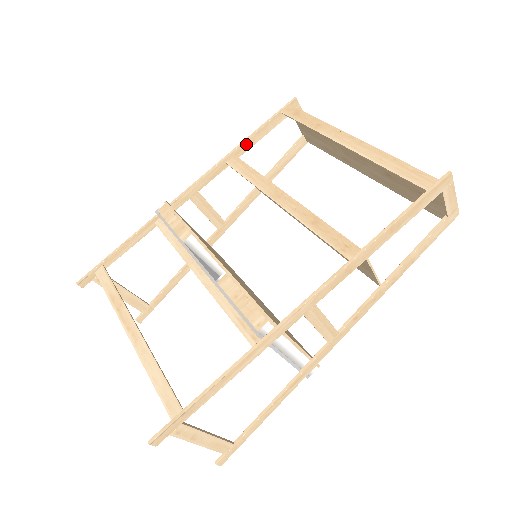
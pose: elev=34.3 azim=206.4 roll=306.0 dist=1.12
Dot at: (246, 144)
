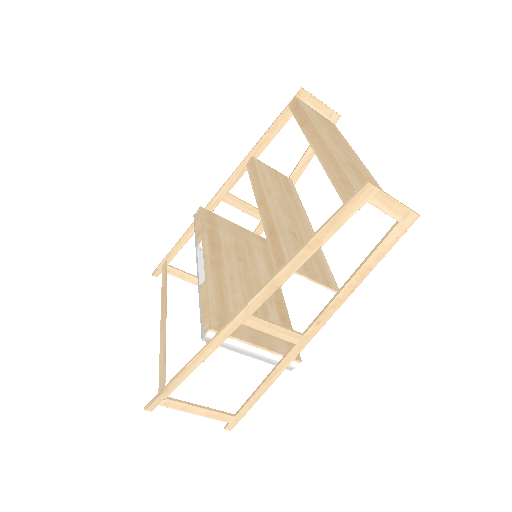
Dot at: (261, 144)
